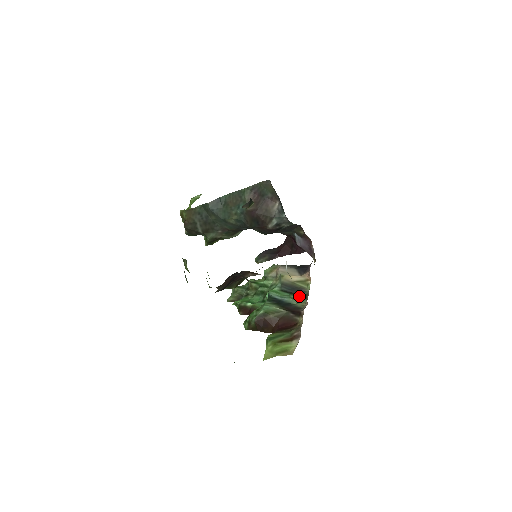
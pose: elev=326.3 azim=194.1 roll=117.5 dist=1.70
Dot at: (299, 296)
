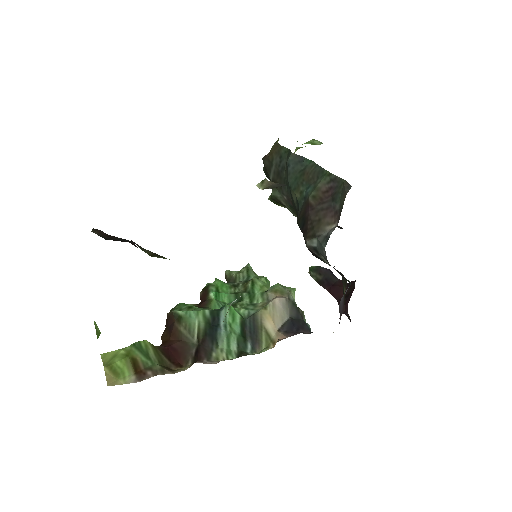
Dot at: (240, 346)
